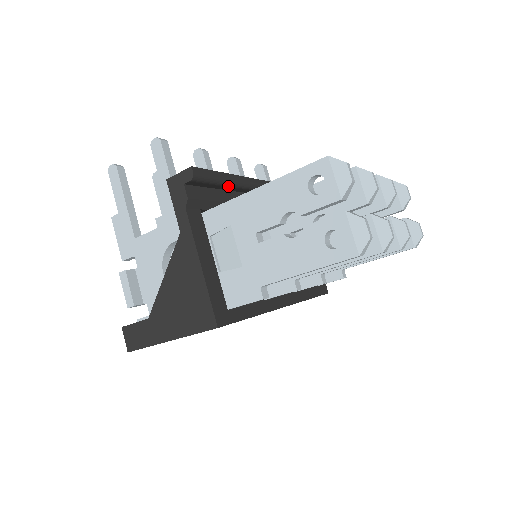
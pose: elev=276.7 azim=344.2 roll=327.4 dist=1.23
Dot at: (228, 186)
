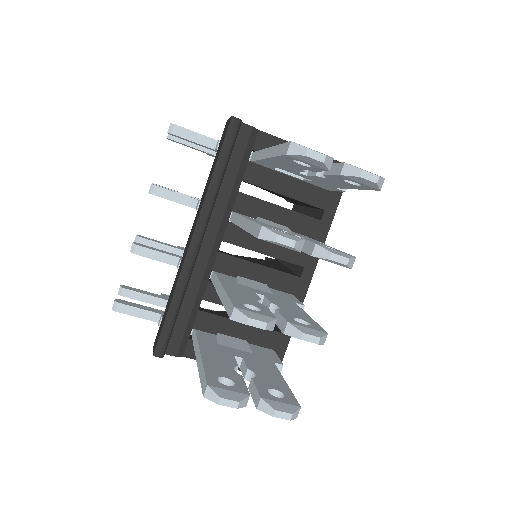
Dot at: (181, 304)
